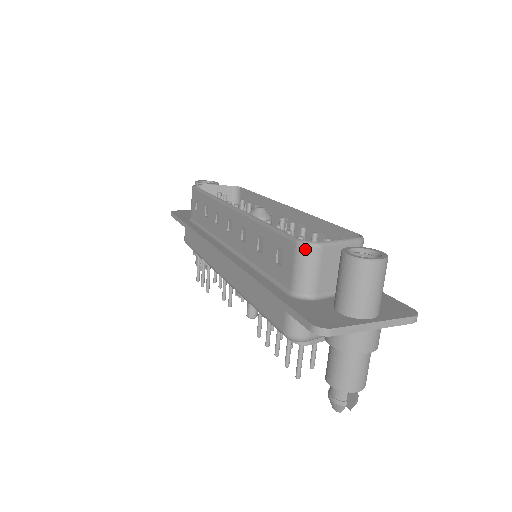
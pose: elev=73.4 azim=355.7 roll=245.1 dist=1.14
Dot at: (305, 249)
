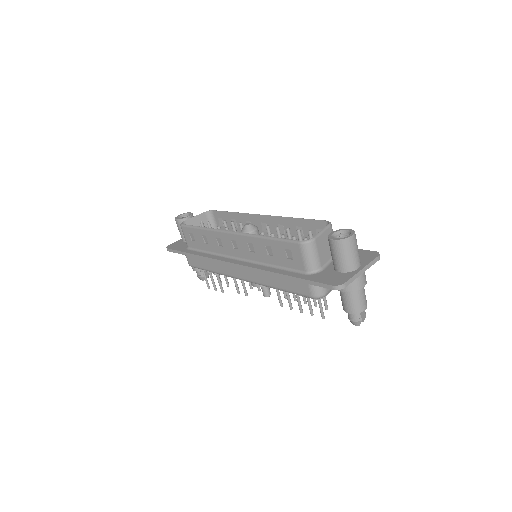
Dot at: (307, 245)
